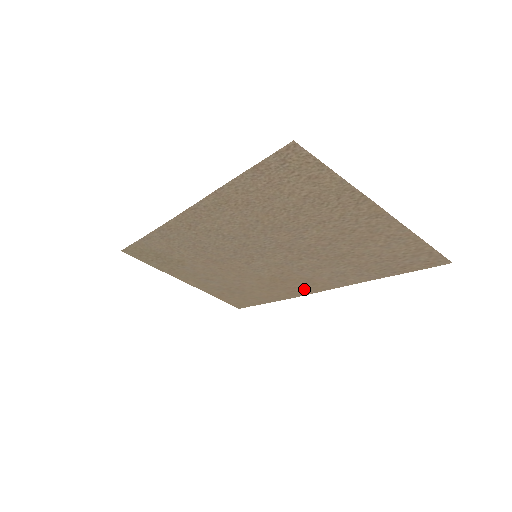
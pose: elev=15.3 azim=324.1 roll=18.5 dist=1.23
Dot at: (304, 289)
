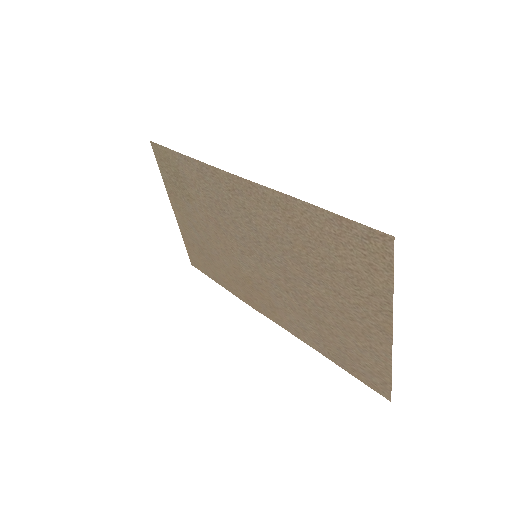
Dot at: (262, 307)
